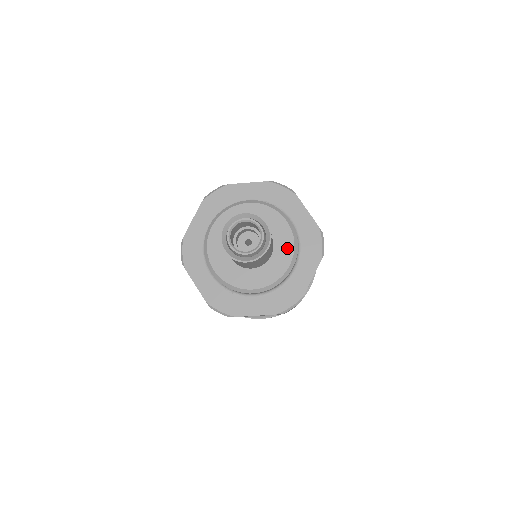
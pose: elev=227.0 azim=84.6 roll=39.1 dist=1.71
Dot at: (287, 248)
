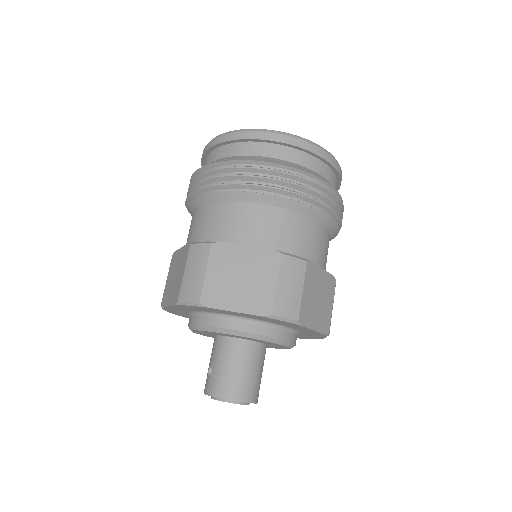
Dot at: (265, 342)
